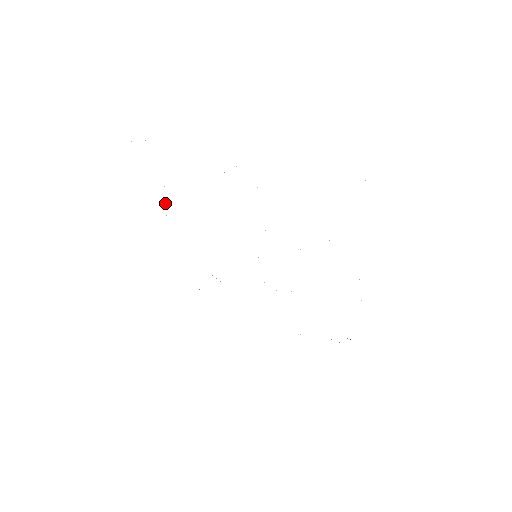
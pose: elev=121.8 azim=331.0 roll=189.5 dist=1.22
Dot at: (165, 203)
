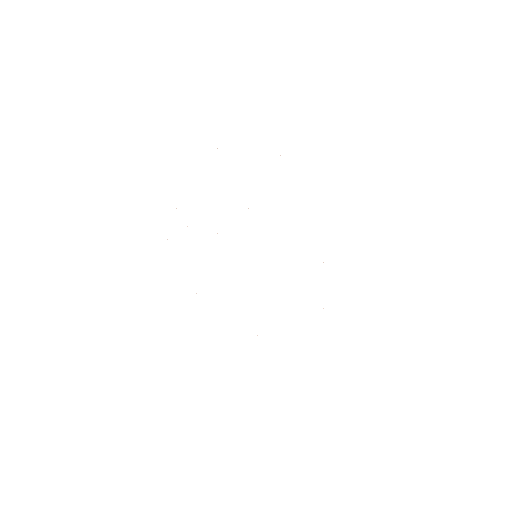
Dot at: occluded
